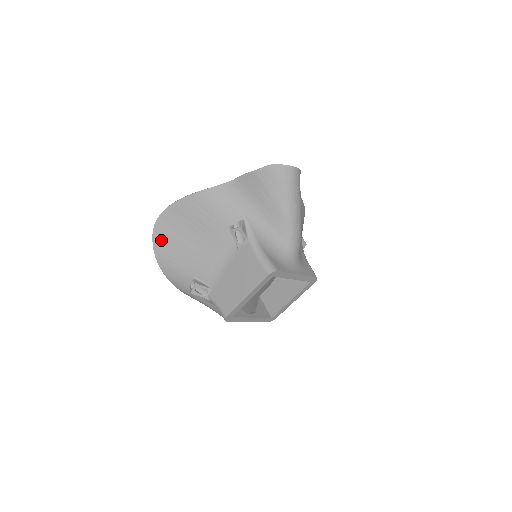
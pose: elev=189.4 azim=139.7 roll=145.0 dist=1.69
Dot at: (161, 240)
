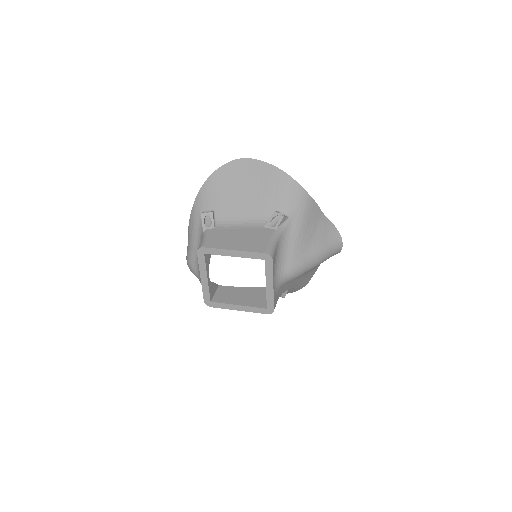
Dot at: (230, 170)
